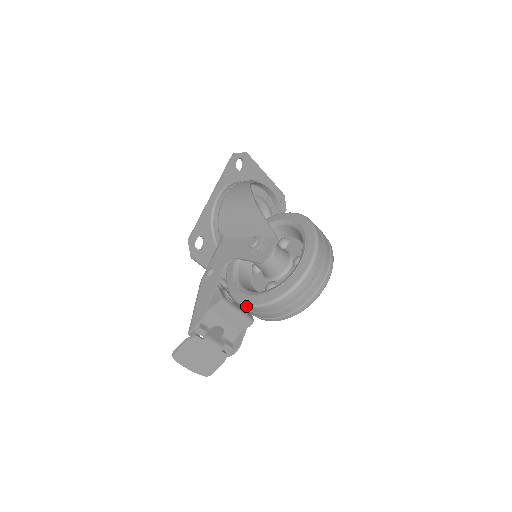
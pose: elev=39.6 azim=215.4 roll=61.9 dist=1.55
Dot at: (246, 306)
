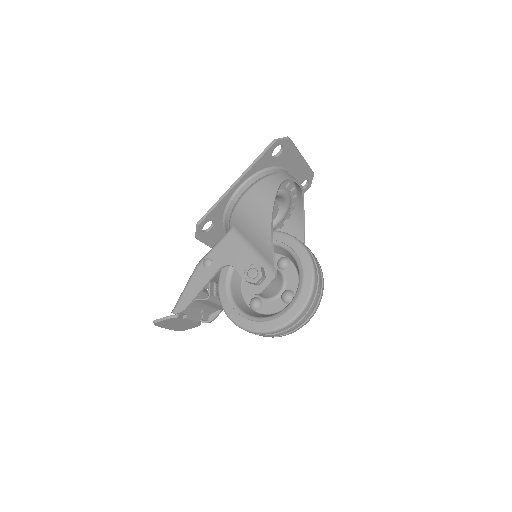
Dot at: (227, 316)
